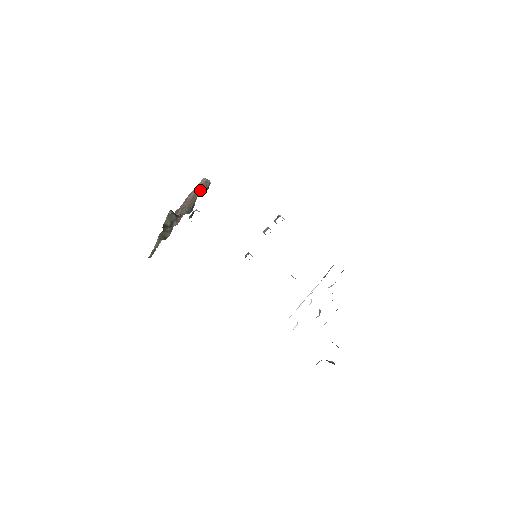
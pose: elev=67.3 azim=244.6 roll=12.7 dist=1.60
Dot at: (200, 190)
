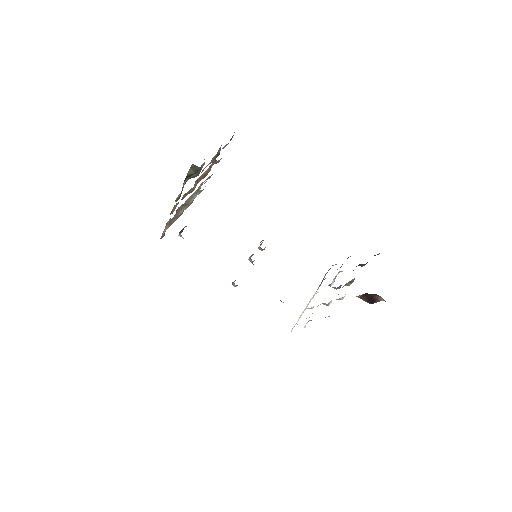
Dot at: occluded
